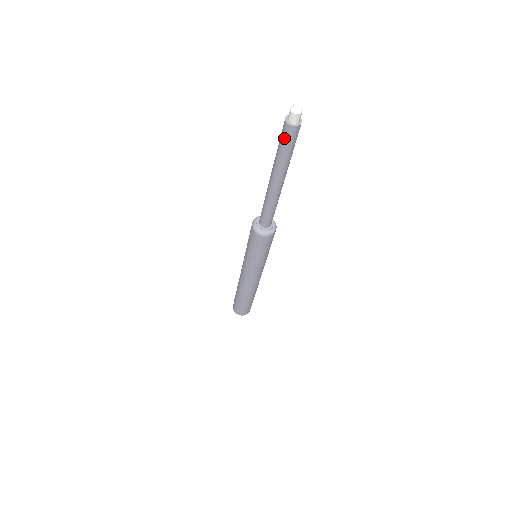
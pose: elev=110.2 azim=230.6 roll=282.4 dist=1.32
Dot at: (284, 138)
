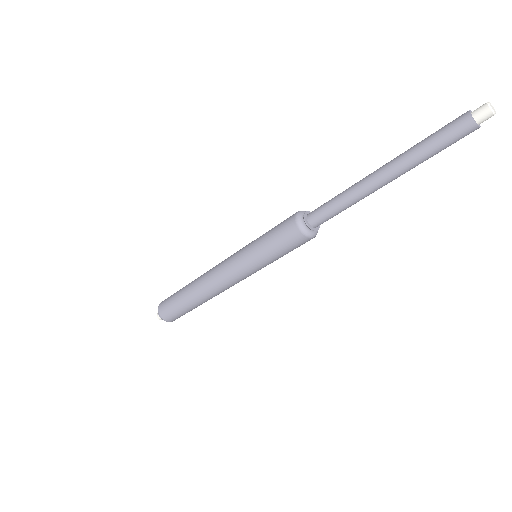
Dot at: (451, 133)
